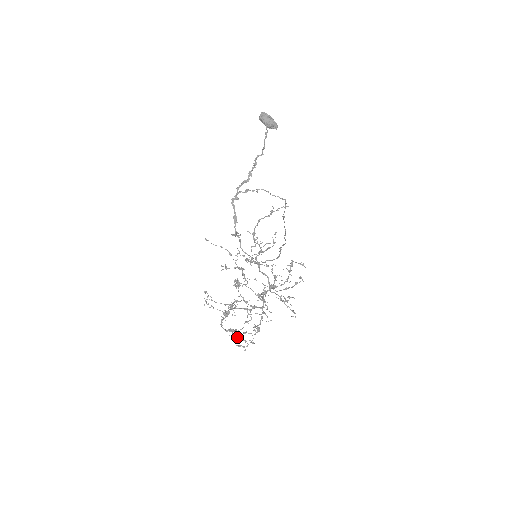
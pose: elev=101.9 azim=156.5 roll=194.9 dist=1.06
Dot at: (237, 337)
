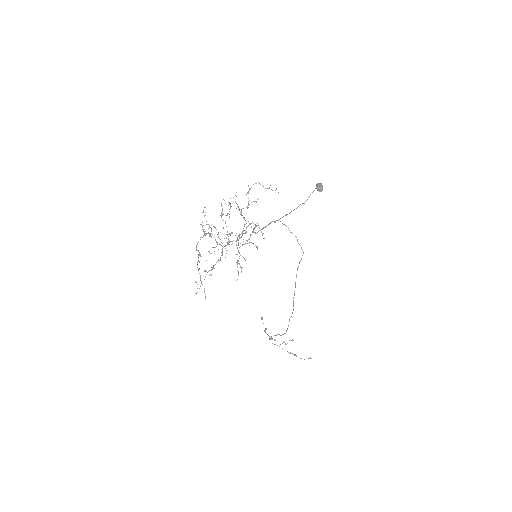
Dot at: (199, 269)
